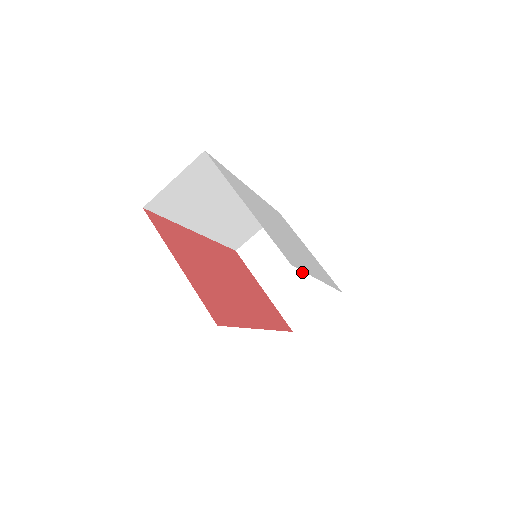
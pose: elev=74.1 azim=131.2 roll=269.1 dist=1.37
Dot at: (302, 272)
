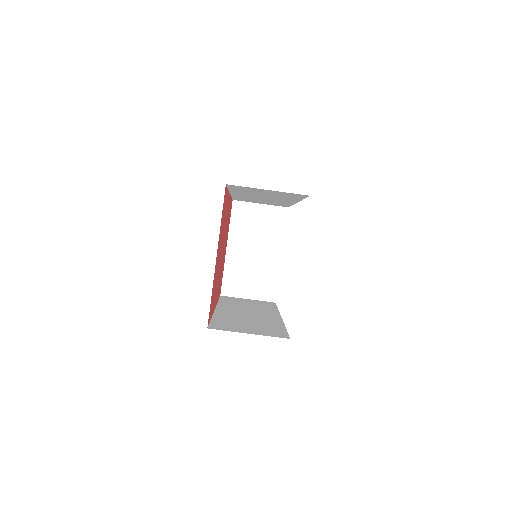
Dot at: (264, 264)
